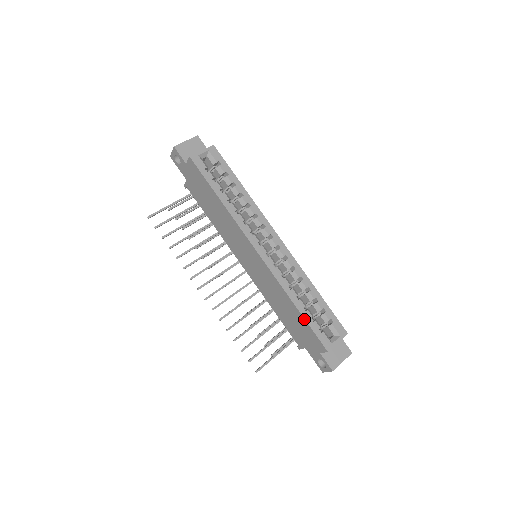
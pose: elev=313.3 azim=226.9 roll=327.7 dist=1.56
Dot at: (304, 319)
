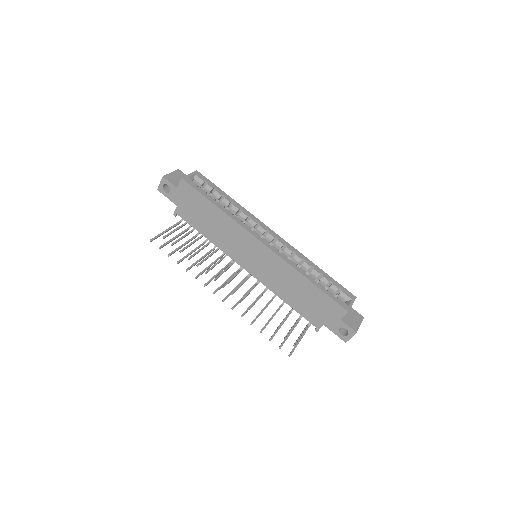
Dot at: (319, 289)
